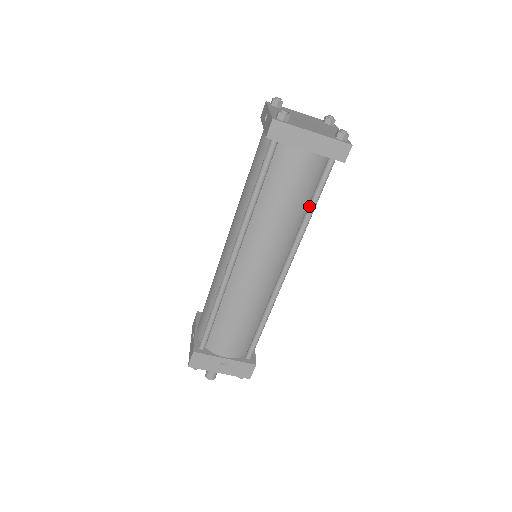
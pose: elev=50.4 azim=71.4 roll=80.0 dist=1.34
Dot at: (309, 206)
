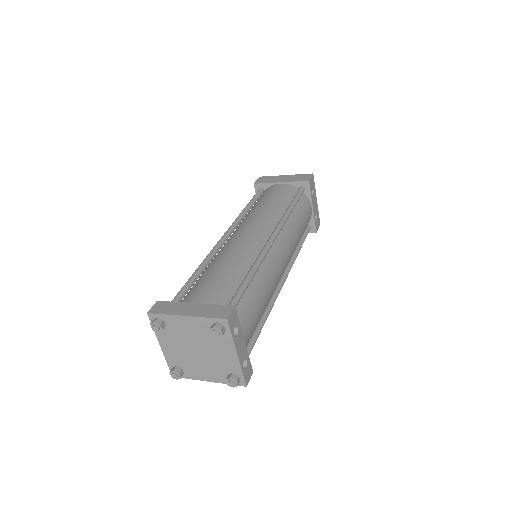
Dot at: occluded
